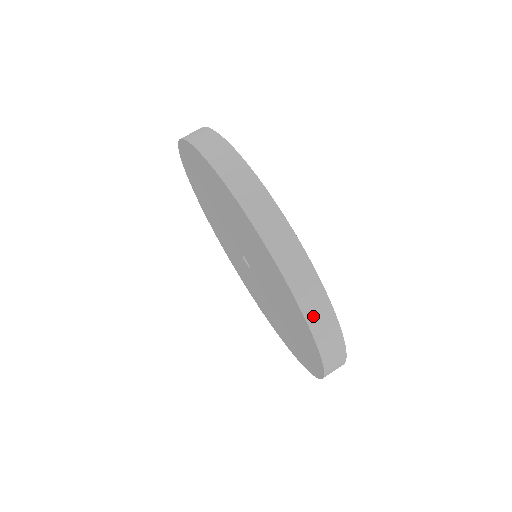
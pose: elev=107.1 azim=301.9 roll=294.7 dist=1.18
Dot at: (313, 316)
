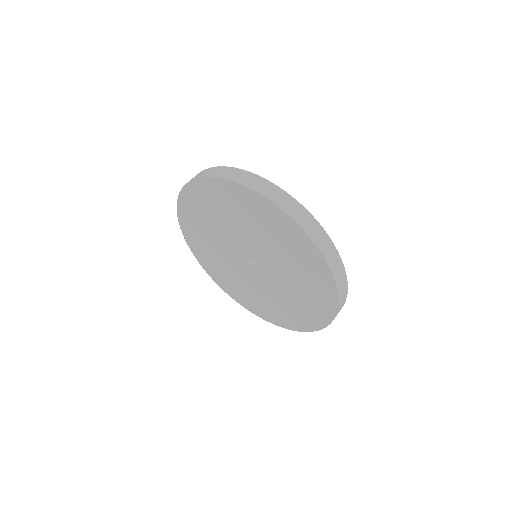
Dot at: (323, 248)
